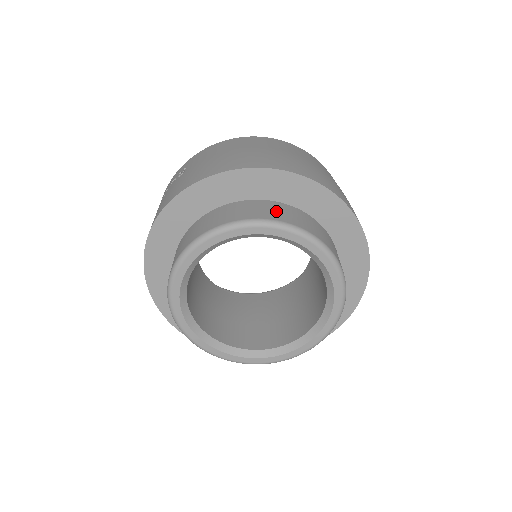
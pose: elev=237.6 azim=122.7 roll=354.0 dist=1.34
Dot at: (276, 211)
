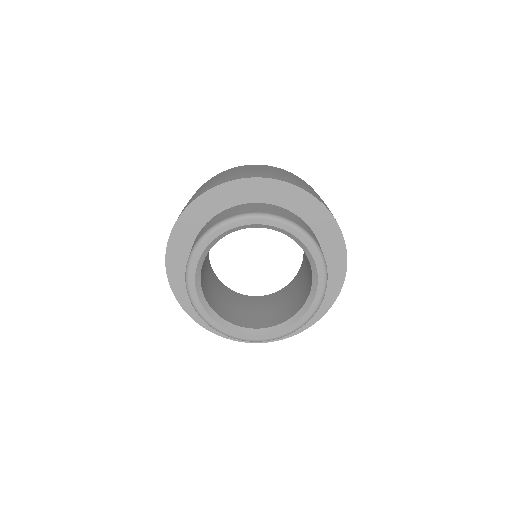
Dot at: (233, 211)
